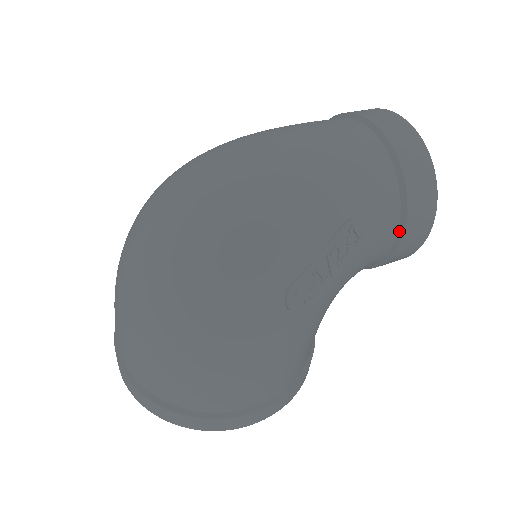
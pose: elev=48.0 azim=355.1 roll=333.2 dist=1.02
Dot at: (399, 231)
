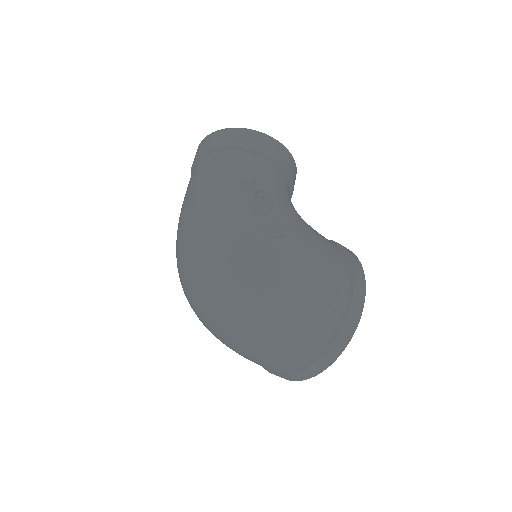
Dot at: (267, 159)
